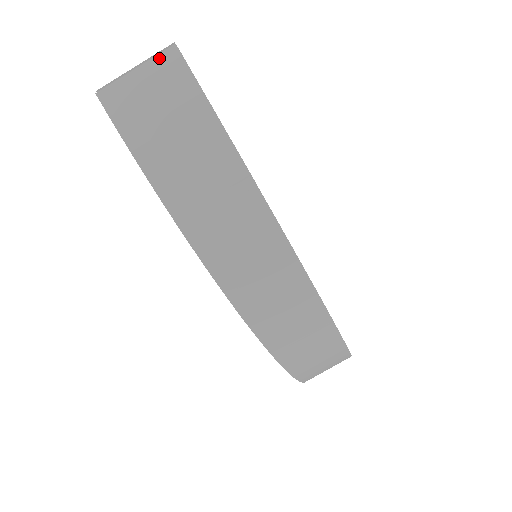
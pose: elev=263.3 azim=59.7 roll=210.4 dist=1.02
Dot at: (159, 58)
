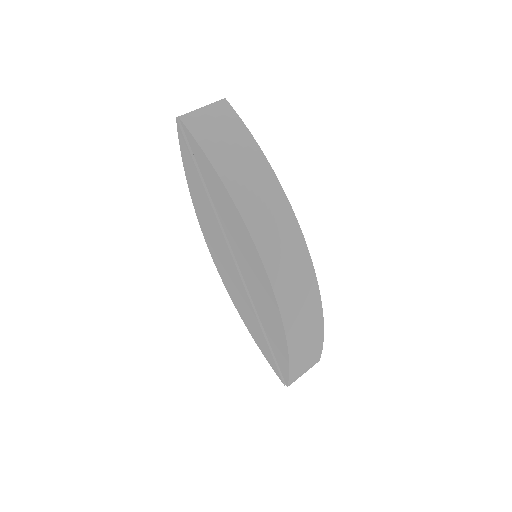
Dot at: (216, 104)
